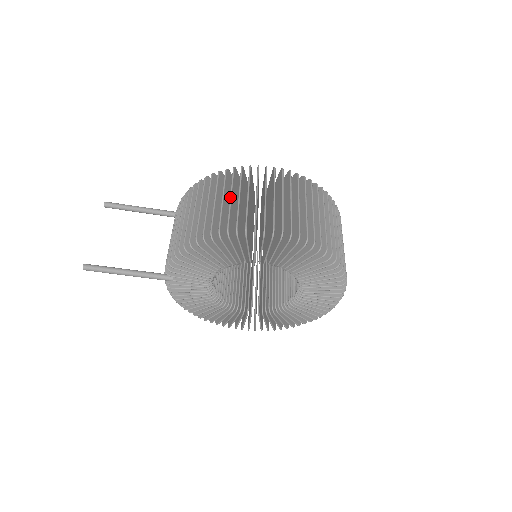
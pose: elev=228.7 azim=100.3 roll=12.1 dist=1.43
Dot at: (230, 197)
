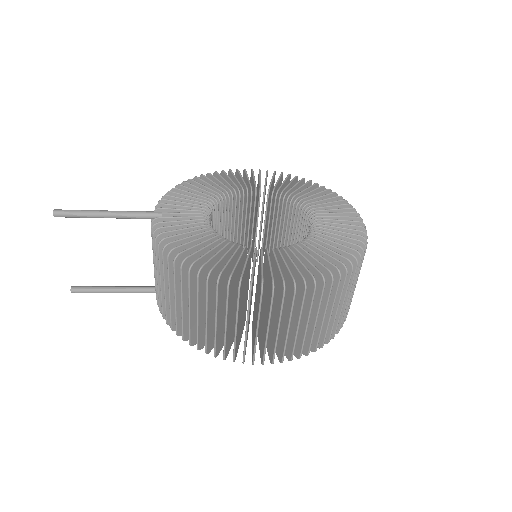
Dot at: (215, 323)
